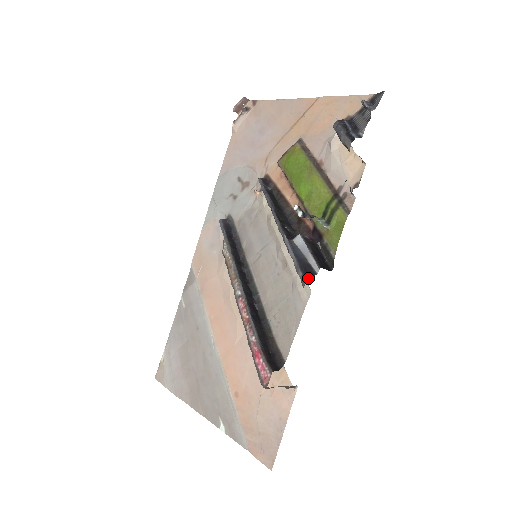
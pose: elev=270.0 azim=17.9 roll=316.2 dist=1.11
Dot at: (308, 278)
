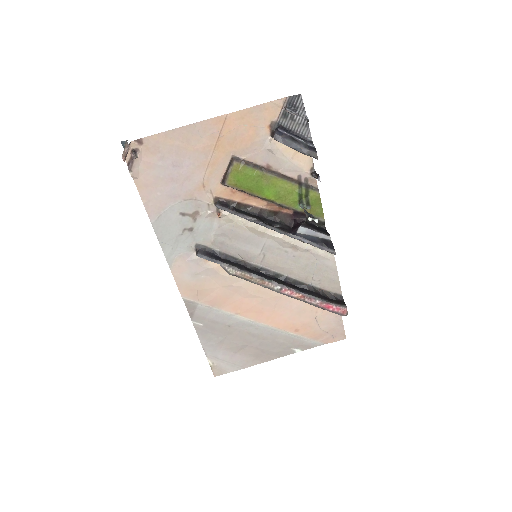
Dot at: (333, 248)
